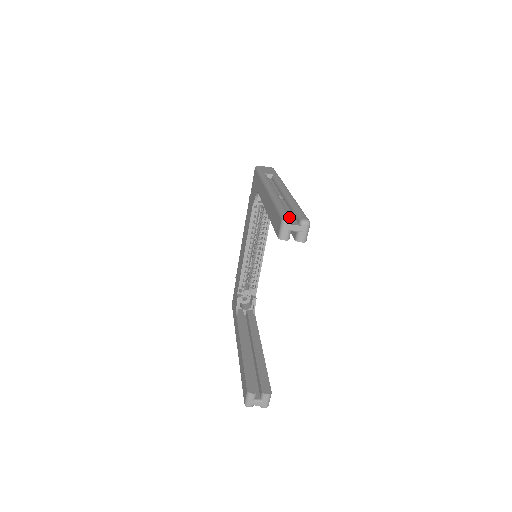
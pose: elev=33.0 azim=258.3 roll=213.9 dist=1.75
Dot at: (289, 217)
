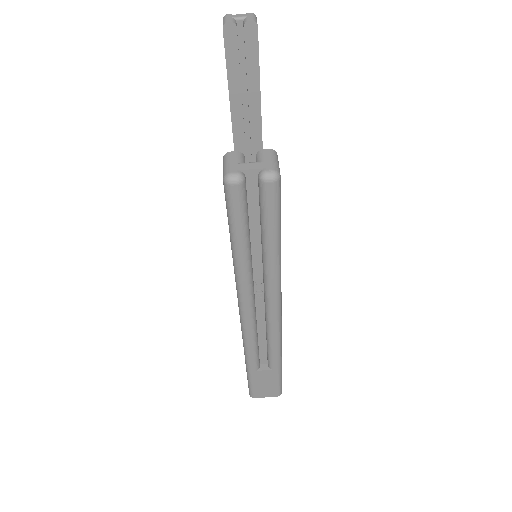
Dot at: occluded
